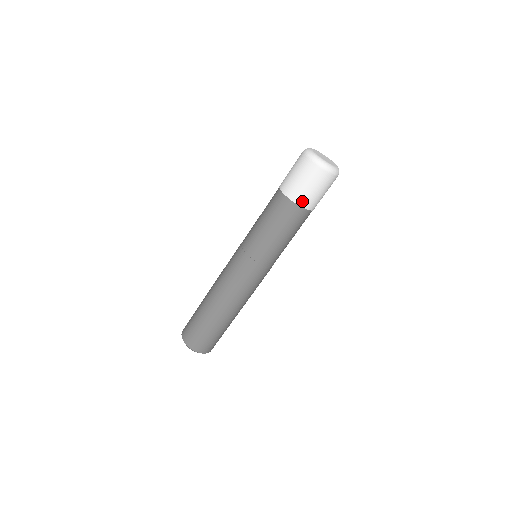
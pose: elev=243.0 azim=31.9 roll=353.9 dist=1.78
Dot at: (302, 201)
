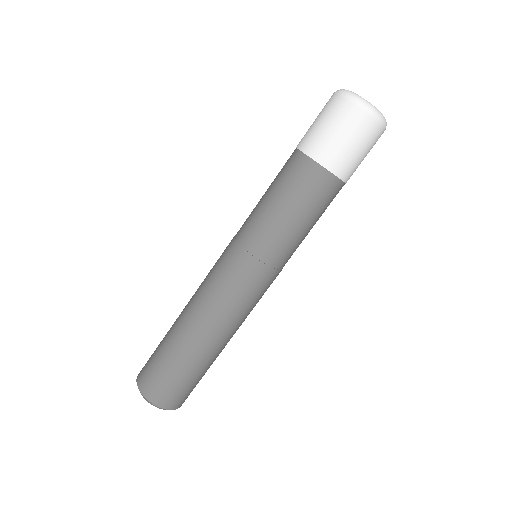
Dot at: (332, 162)
